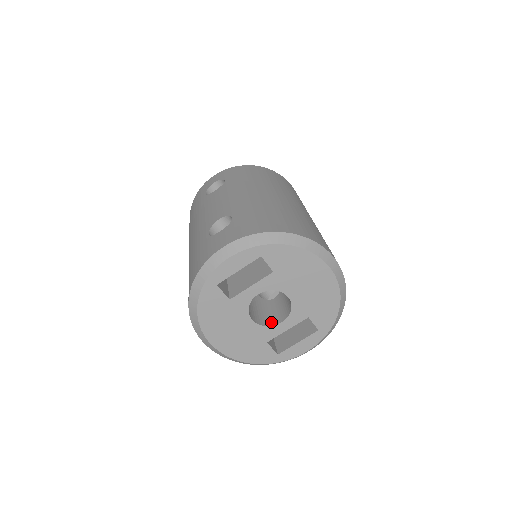
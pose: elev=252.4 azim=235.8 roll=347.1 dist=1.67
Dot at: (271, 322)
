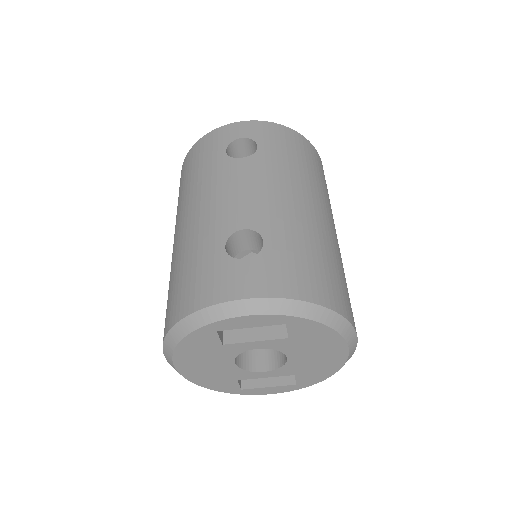
Dot at: (252, 365)
